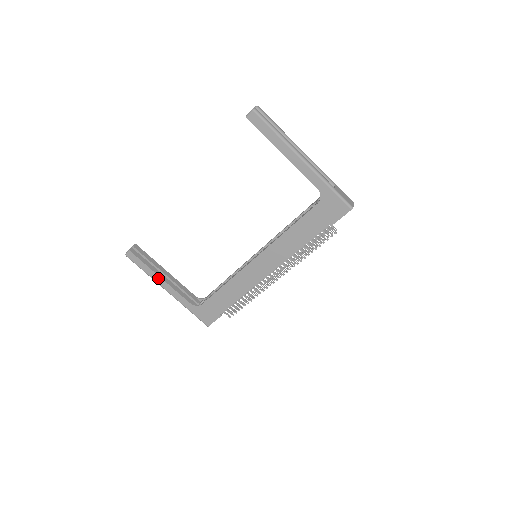
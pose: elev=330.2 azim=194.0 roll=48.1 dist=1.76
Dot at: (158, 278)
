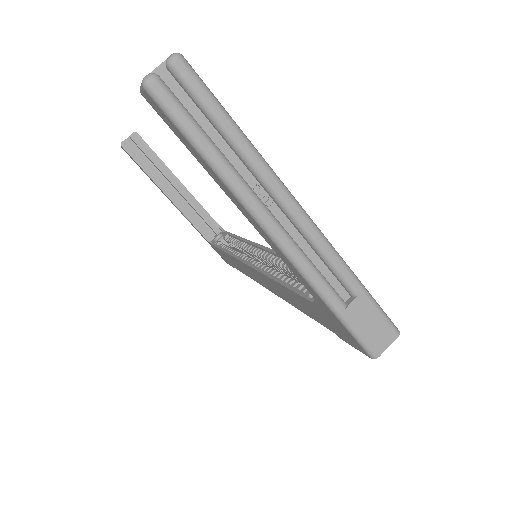
Dot at: (161, 190)
